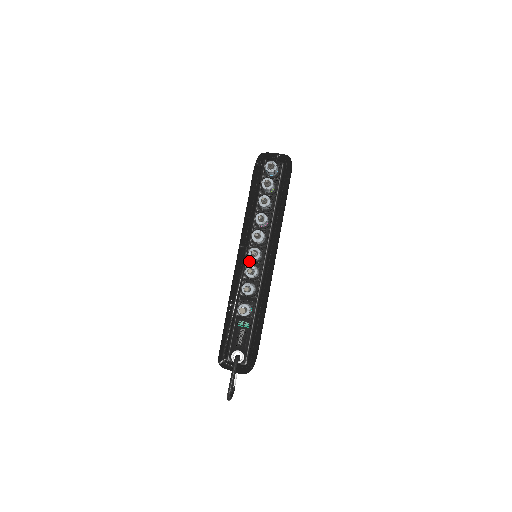
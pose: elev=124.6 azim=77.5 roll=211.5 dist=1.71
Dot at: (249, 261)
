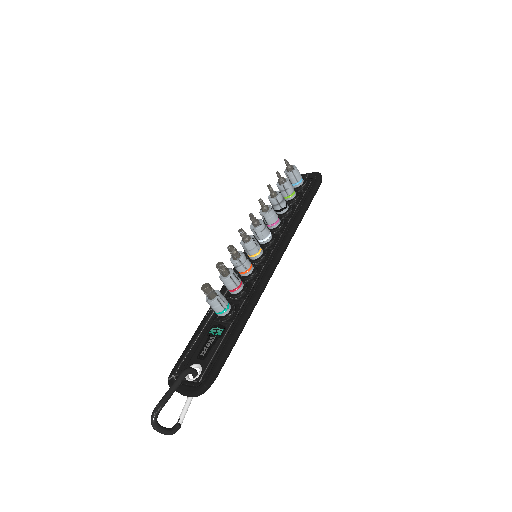
Dot at: occluded
